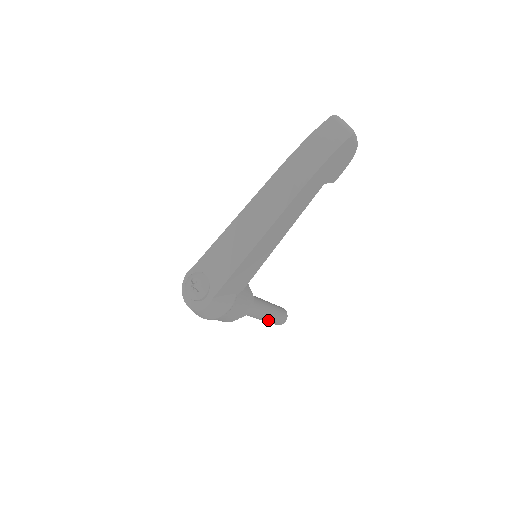
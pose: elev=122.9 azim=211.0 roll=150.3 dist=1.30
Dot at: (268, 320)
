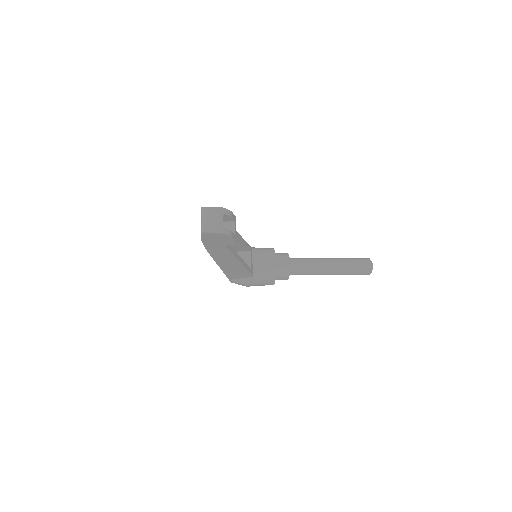
Dot at: occluded
